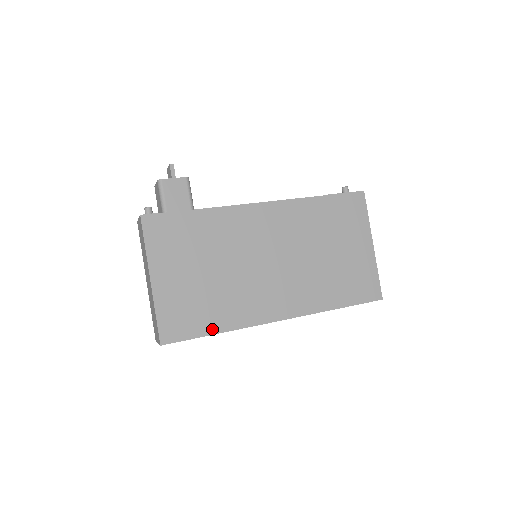
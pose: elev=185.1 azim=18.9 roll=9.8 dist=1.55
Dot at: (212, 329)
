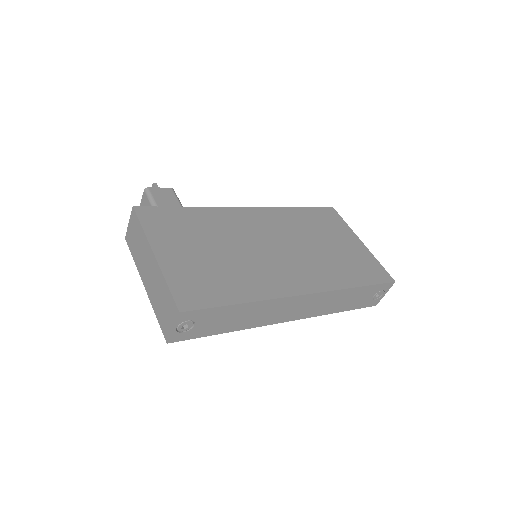
Dot at: (235, 299)
